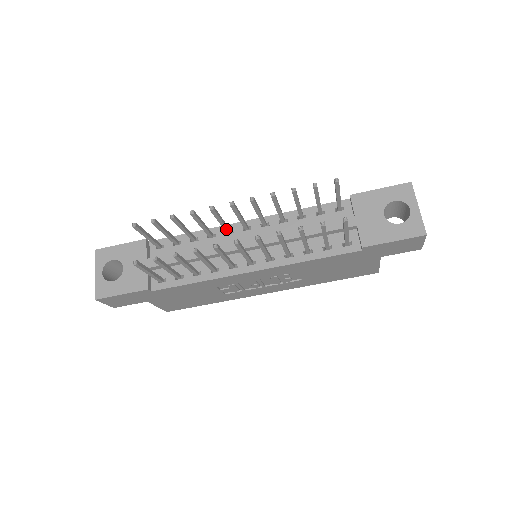
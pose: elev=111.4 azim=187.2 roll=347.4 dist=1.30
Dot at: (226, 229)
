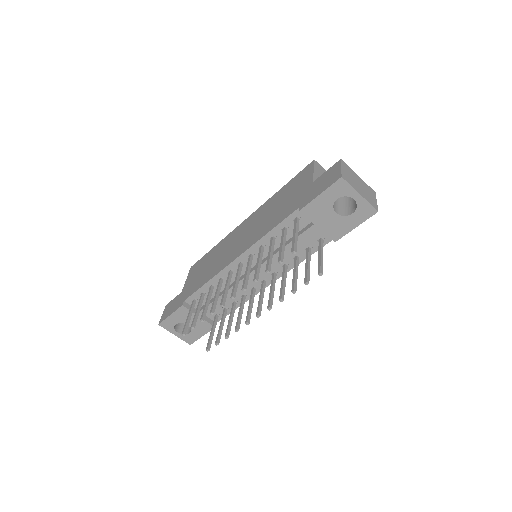
Dot at: (230, 279)
